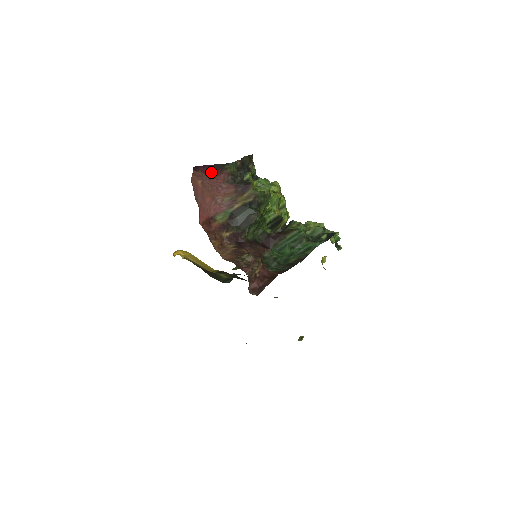
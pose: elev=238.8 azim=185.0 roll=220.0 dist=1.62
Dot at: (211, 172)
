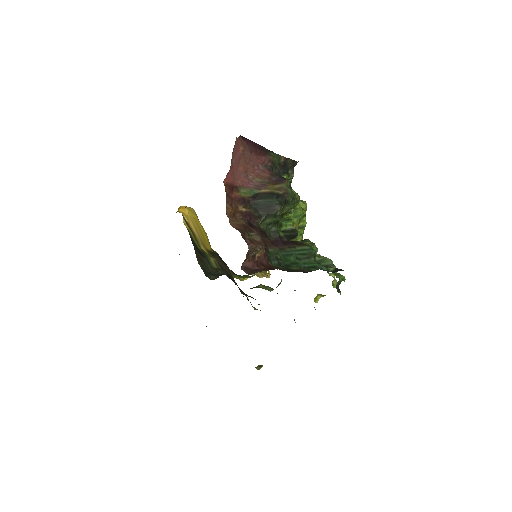
Dot at: (255, 149)
